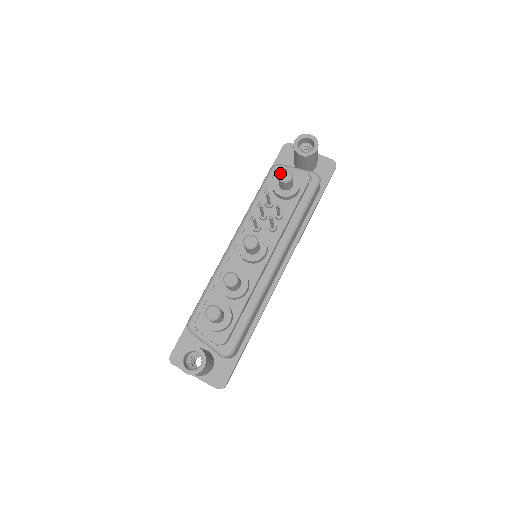
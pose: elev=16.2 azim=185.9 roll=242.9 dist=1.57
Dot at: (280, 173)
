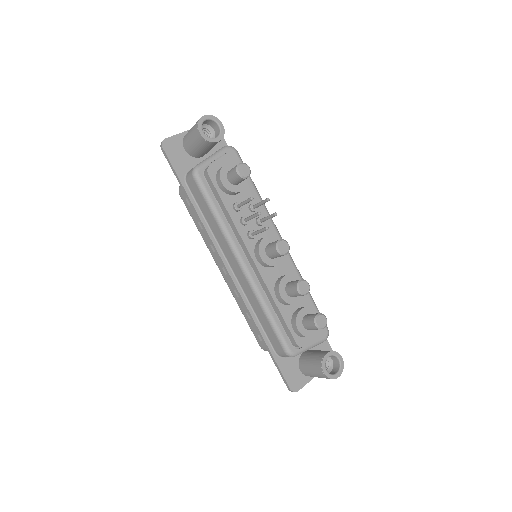
Dot at: (239, 172)
